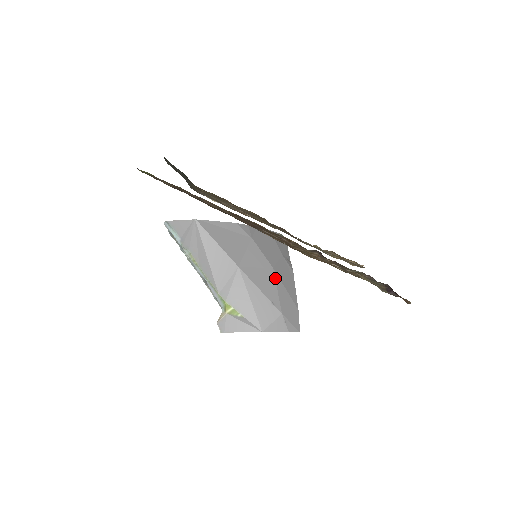
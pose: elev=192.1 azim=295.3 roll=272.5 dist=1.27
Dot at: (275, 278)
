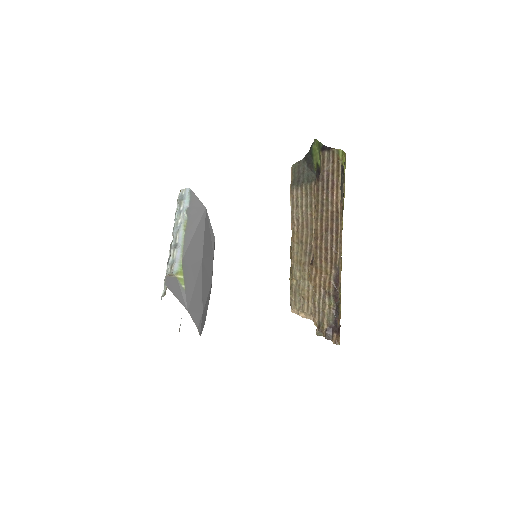
Dot at: (210, 290)
